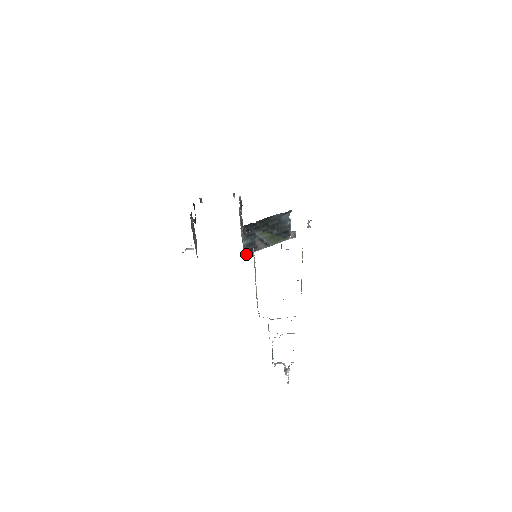
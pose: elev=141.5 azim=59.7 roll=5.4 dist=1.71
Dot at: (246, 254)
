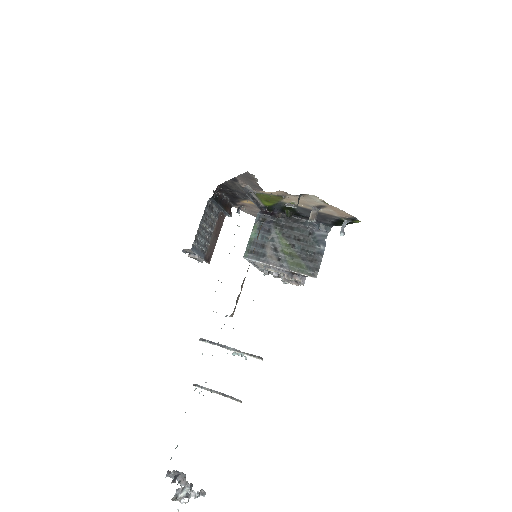
Dot at: (246, 257)
